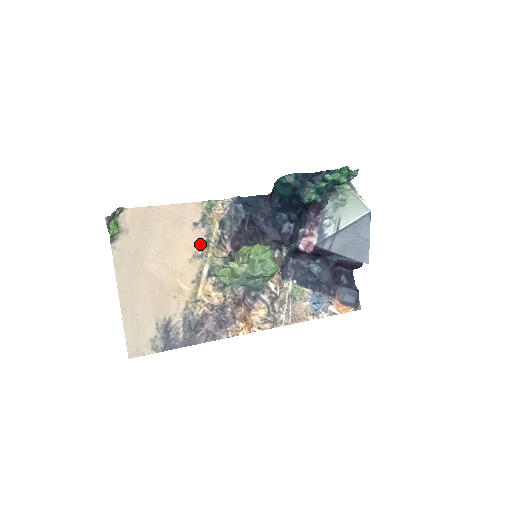
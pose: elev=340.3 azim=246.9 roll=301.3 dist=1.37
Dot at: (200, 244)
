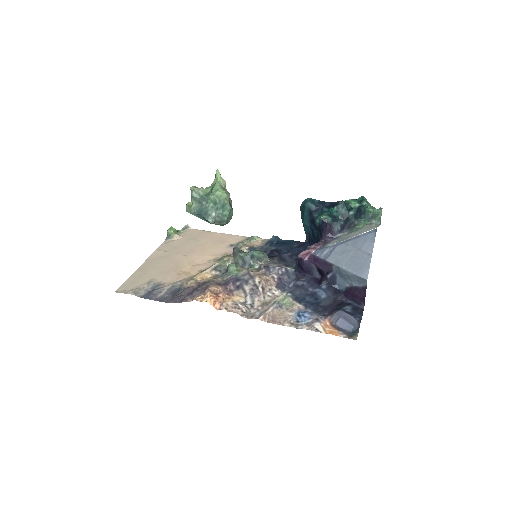
Dot at: (225, 255)
